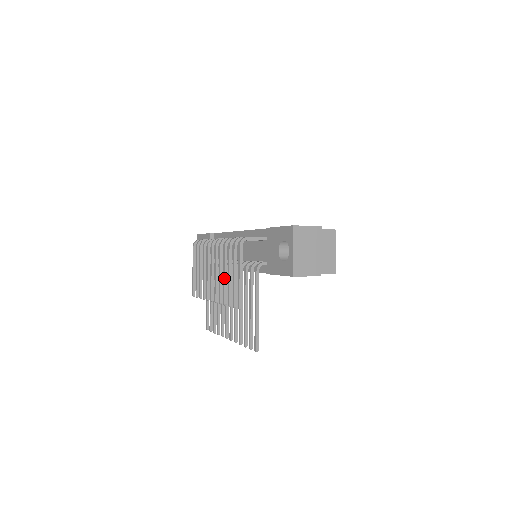
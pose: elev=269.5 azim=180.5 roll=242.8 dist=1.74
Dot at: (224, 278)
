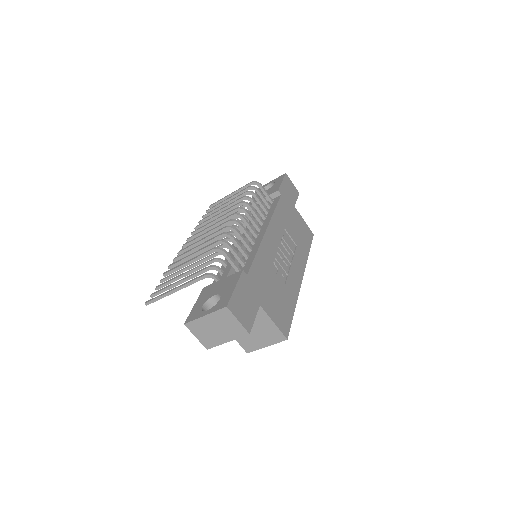
Dot at: (198, 241)
